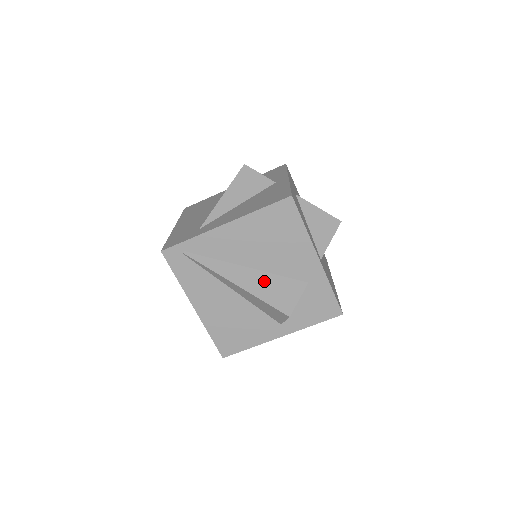
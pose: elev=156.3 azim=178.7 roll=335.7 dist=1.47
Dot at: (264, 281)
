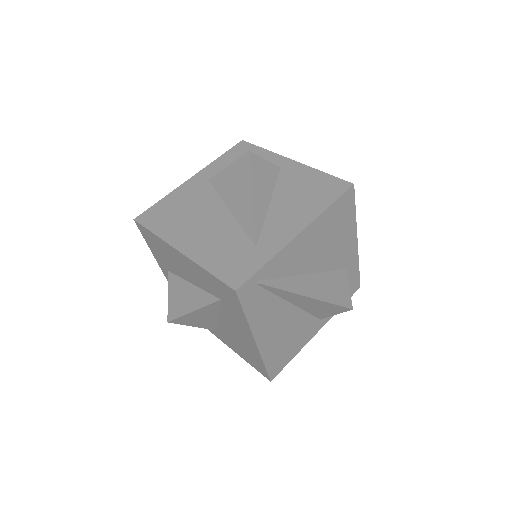
Dot at: (324, 283)
